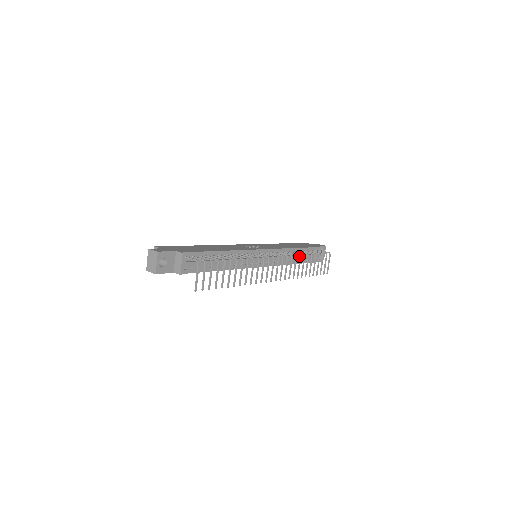
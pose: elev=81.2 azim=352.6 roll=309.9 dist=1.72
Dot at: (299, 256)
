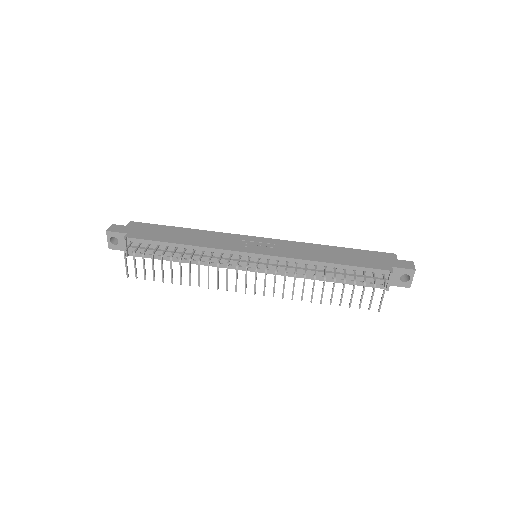
Dot at: (327, 273)
